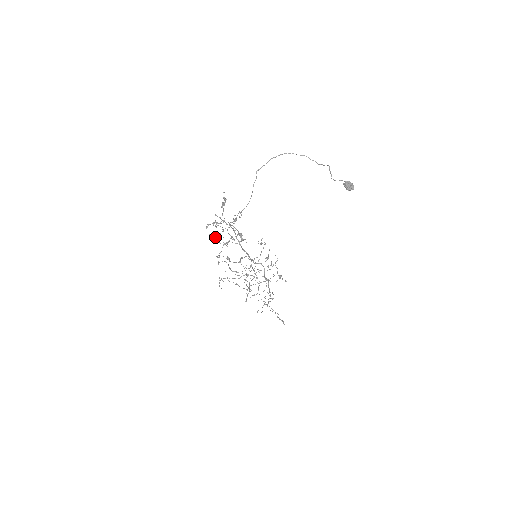
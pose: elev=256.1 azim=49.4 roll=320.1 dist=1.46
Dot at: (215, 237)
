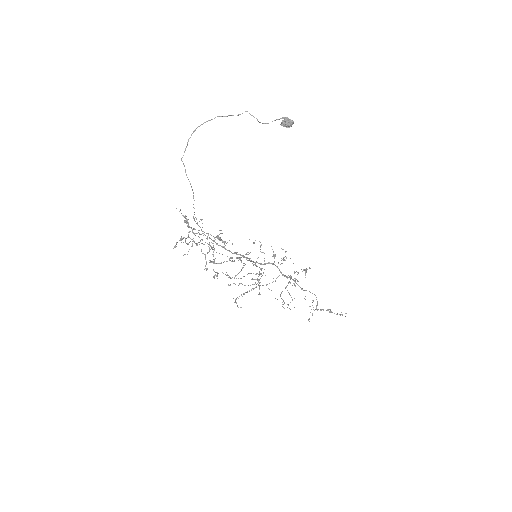
Dot at: occluded
